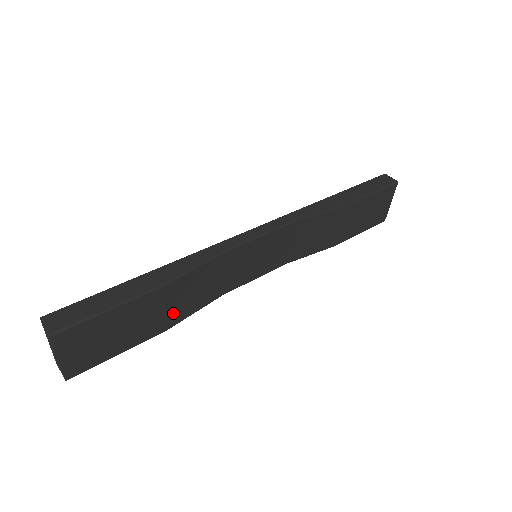
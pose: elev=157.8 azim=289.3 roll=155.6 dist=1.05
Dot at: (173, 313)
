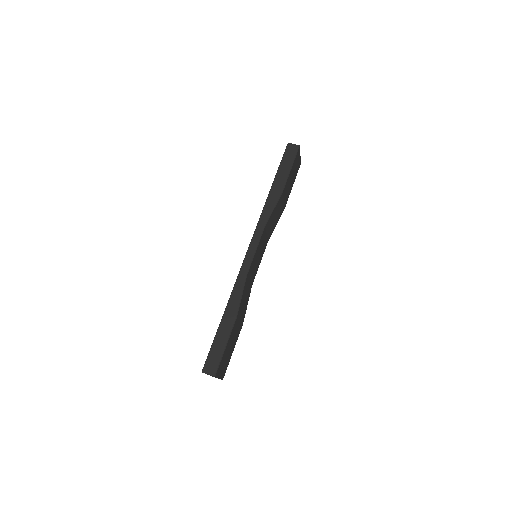
Dot at: (242, 318)
